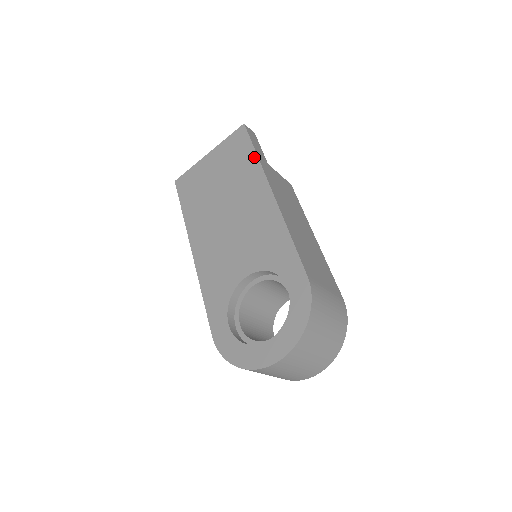
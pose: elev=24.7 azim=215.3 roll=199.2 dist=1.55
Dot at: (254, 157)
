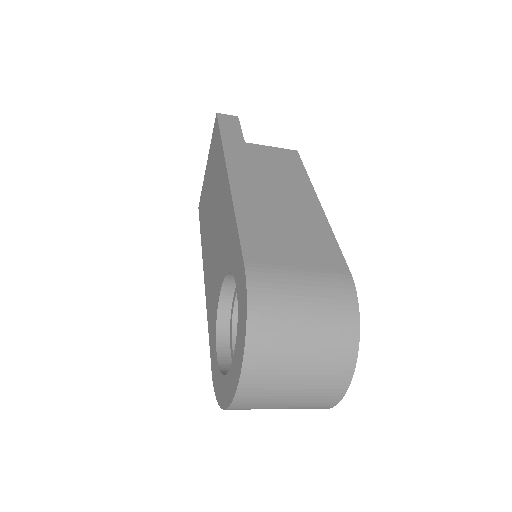
Dot at: (220, 143)
